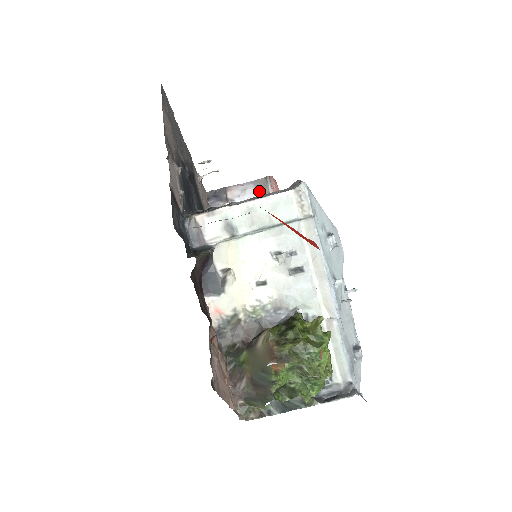
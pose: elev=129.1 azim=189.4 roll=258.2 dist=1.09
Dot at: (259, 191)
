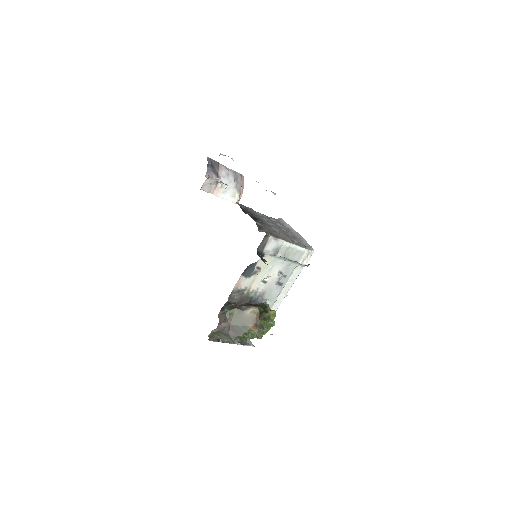
Dot at: (235, 183)
